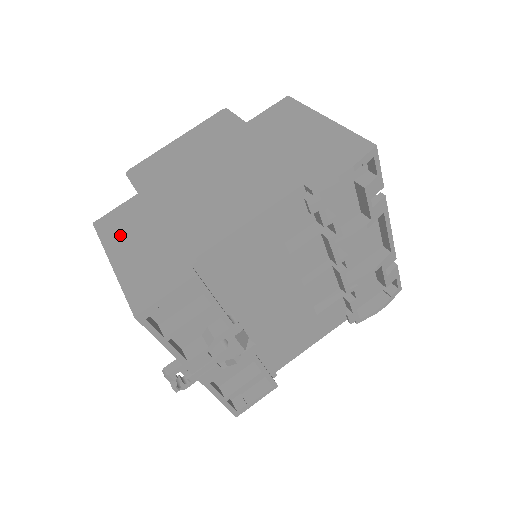
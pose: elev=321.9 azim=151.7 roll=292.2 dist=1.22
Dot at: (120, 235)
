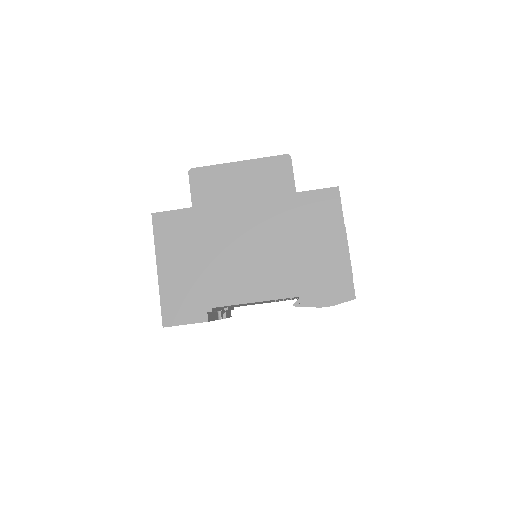
Dot at: (169, 245)
